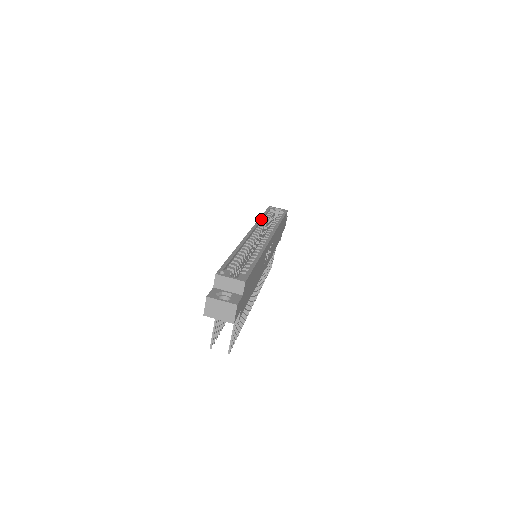
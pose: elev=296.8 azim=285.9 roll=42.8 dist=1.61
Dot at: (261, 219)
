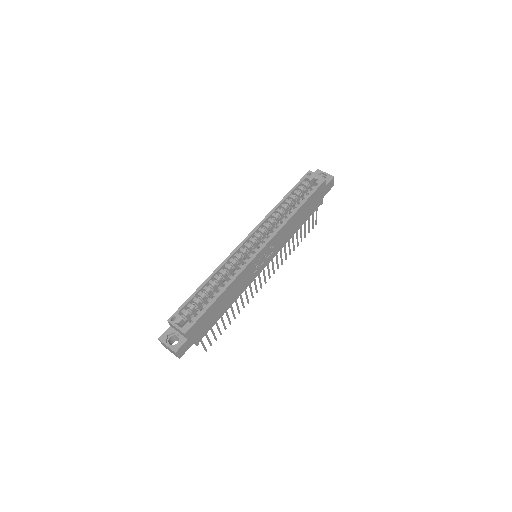
Dot at: (276, 208)
